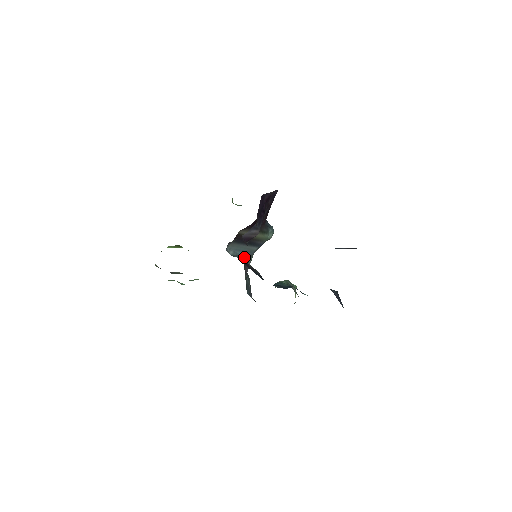
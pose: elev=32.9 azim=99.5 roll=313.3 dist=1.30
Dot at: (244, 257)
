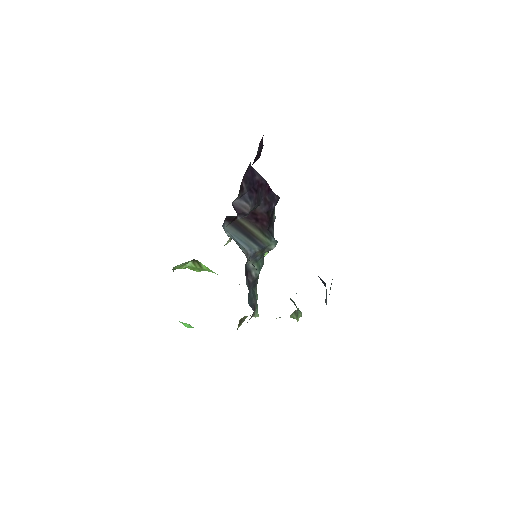
Dot at: (242, 247)
